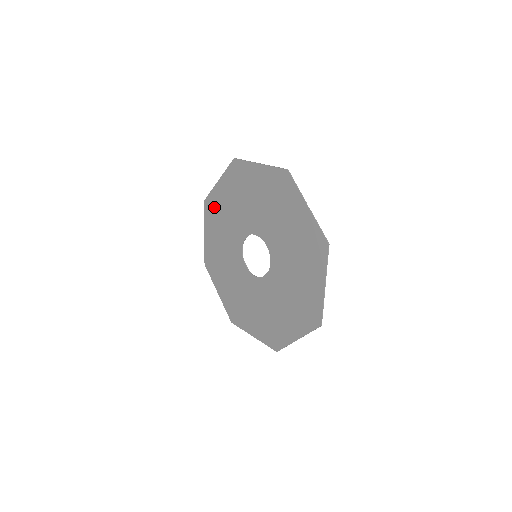
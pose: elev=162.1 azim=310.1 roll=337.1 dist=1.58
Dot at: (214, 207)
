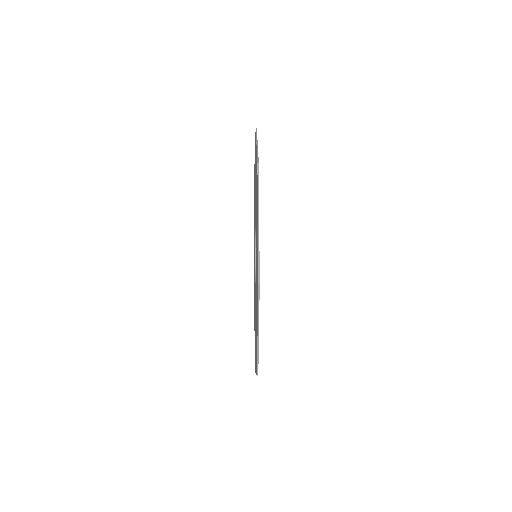
Dot at: occluded
